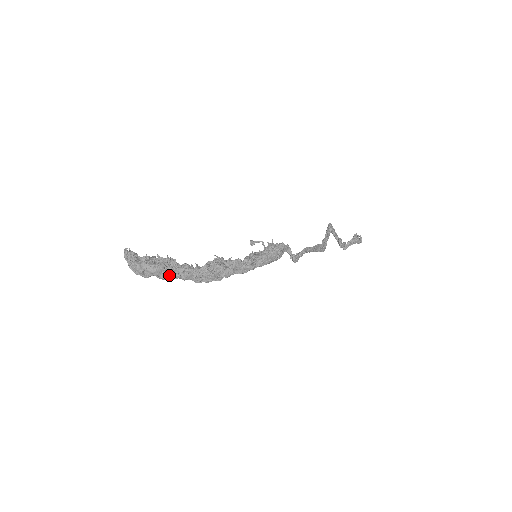
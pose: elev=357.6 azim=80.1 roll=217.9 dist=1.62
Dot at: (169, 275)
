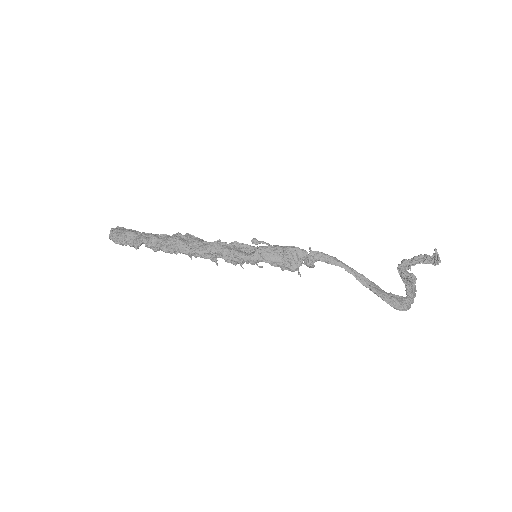
Dot at: (137, 240)
